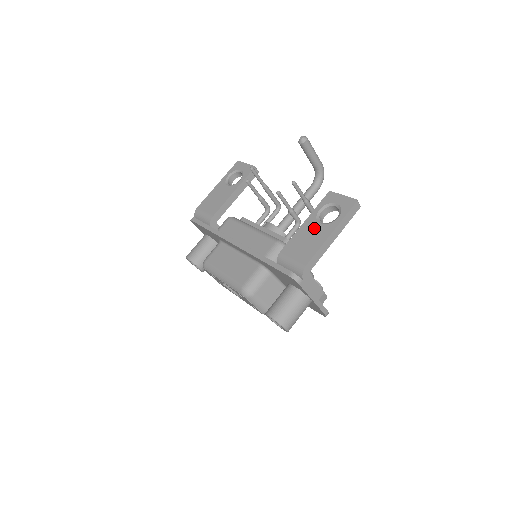
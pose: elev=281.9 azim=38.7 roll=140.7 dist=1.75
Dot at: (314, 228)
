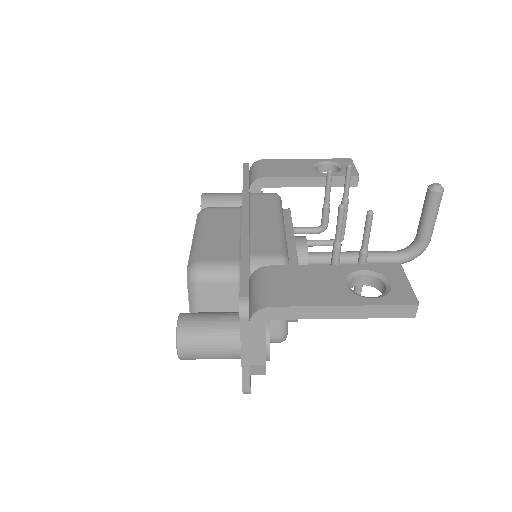
Dot at: (333, 281)
